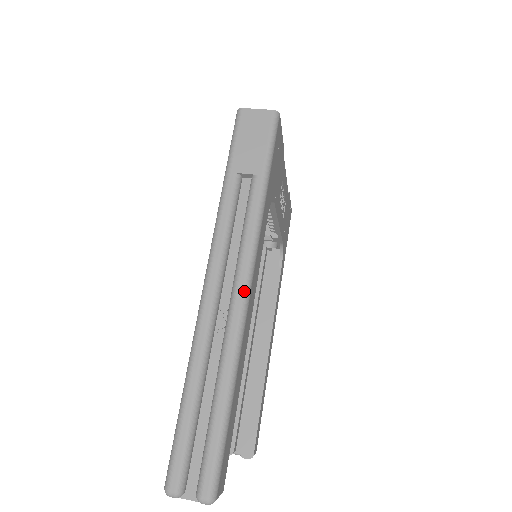
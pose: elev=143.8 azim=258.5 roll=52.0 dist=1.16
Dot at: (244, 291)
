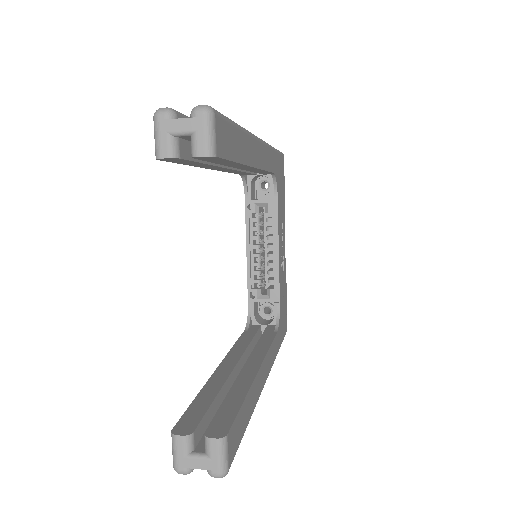
Dot at: occluded
